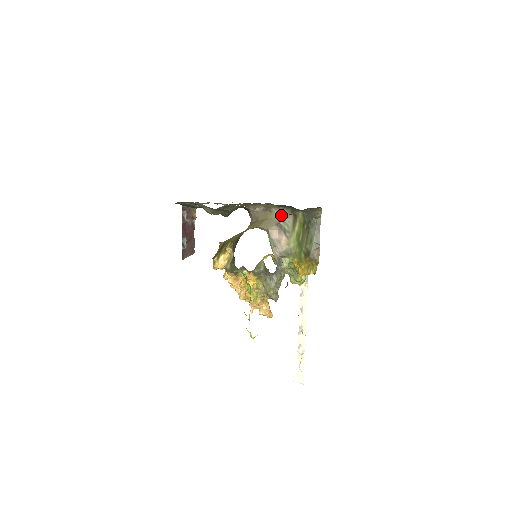
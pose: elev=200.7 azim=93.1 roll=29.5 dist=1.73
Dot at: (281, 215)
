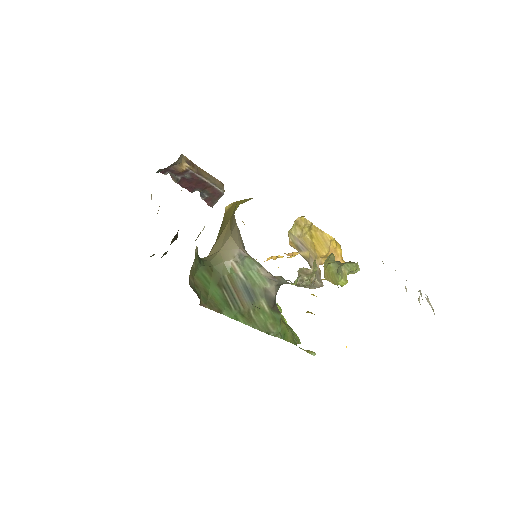
Dot at: occluded
